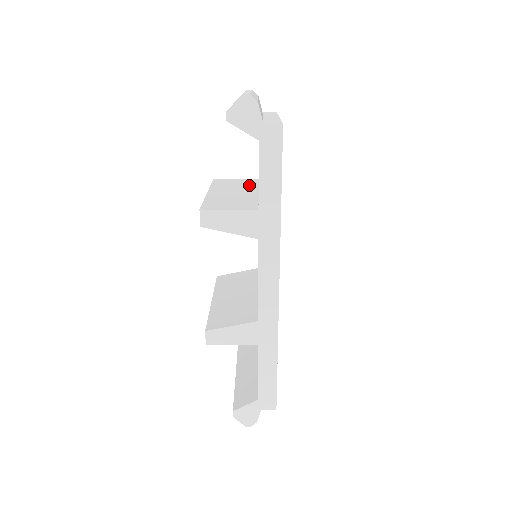
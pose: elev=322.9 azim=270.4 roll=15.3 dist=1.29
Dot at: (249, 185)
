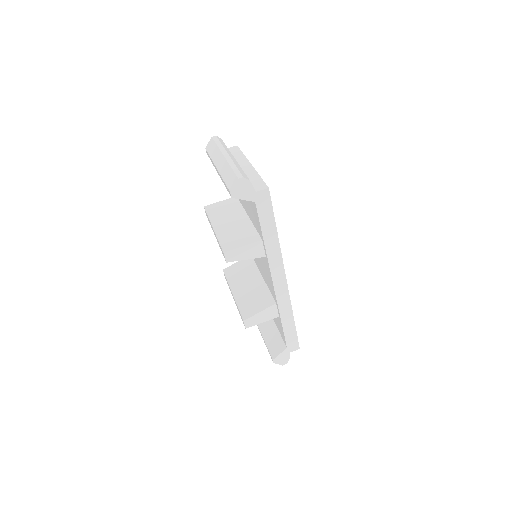
Dot at: (236, 208)
